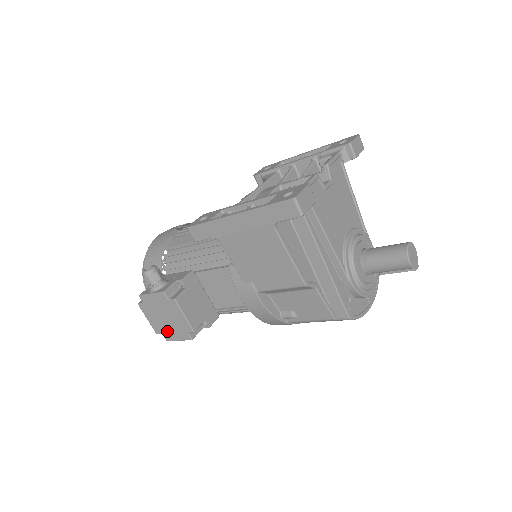
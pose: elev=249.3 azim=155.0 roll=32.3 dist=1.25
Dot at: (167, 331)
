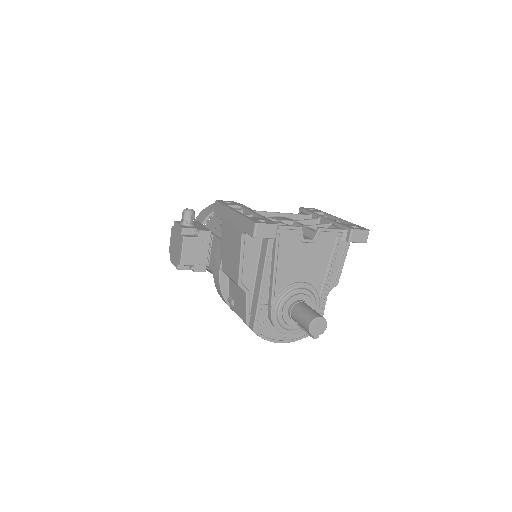
Dot at: (173, 254)
